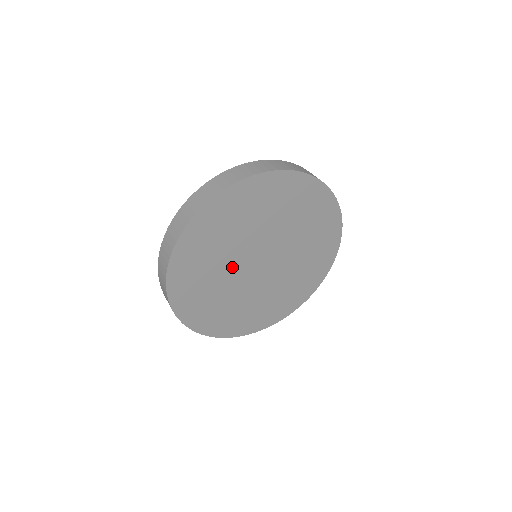
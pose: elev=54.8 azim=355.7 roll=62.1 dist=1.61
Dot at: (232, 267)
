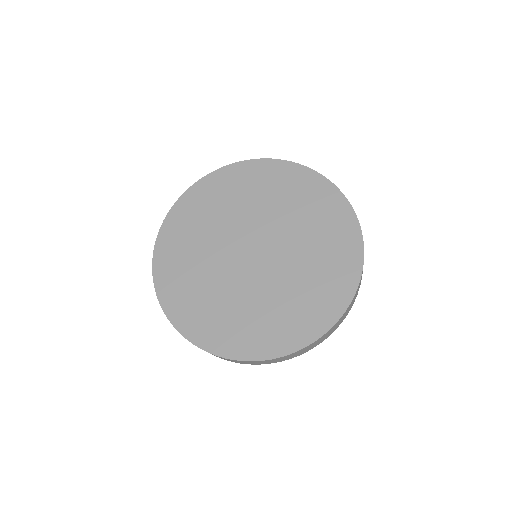
Dot at: (230, 230)
